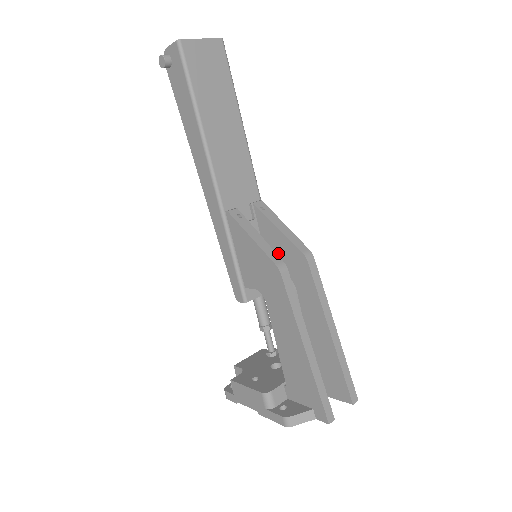
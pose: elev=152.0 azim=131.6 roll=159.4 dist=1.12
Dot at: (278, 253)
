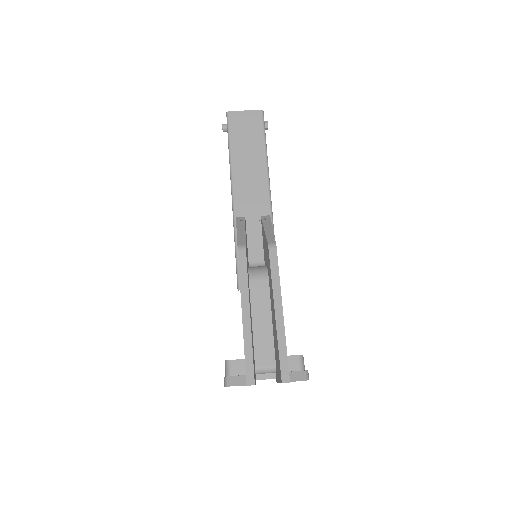
Dot at: (265, 251)
